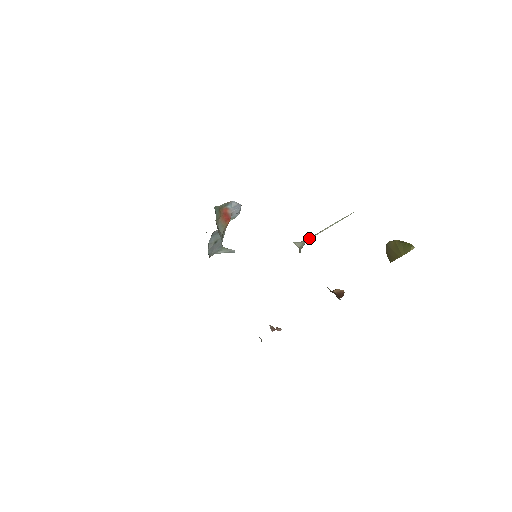
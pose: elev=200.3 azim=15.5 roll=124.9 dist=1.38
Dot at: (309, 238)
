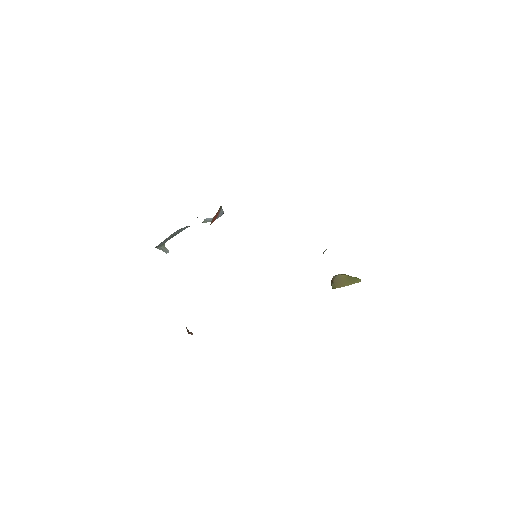
Dot at: (323, 253)
